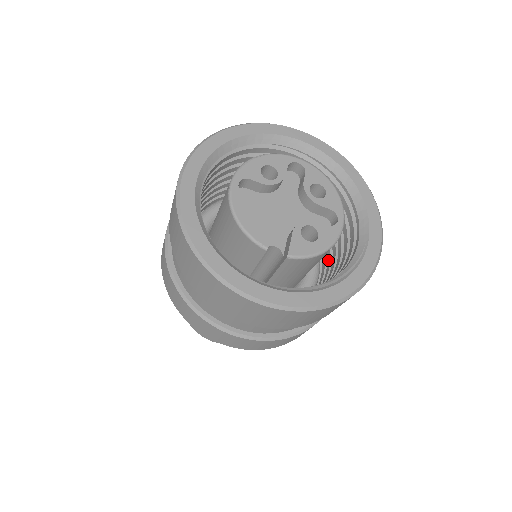
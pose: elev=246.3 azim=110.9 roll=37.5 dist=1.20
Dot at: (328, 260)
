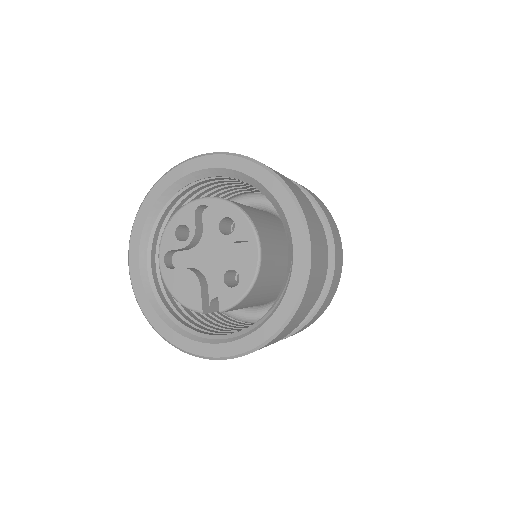
Dot at: occluded
